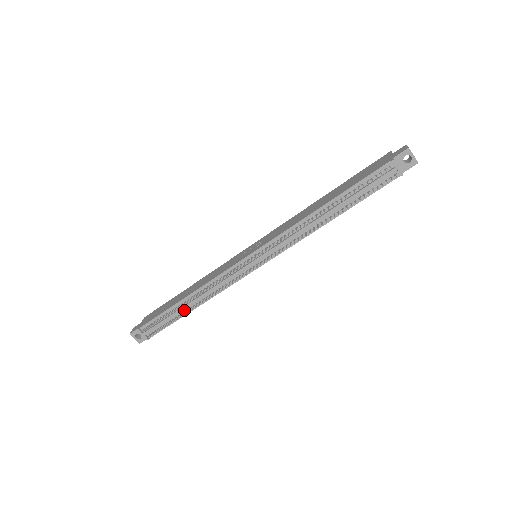
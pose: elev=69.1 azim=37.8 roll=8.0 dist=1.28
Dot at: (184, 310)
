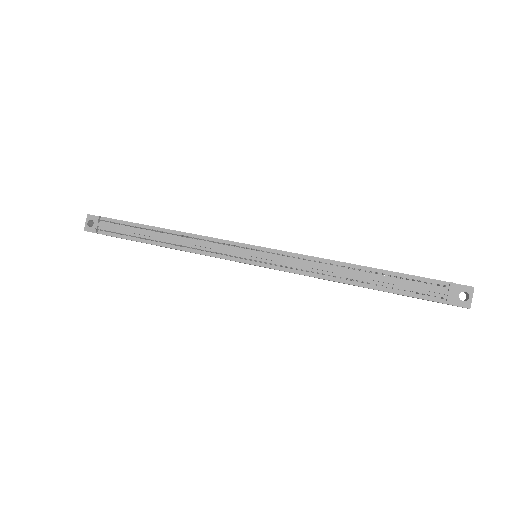
Dot at: (151, 238)
